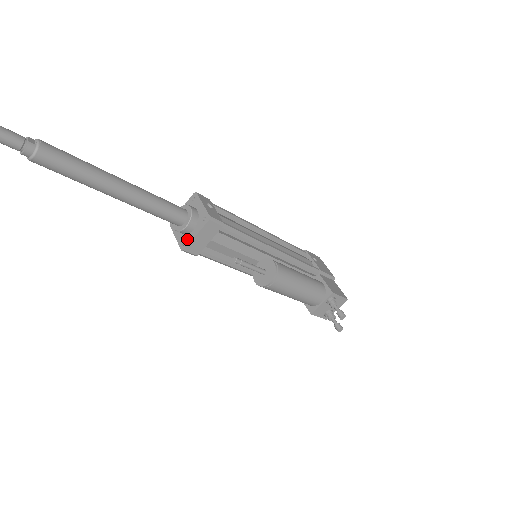
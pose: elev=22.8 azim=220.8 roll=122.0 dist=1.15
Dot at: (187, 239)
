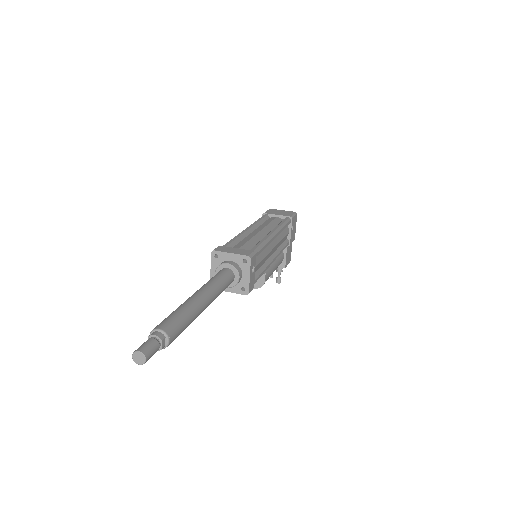
Dot at: occluded
